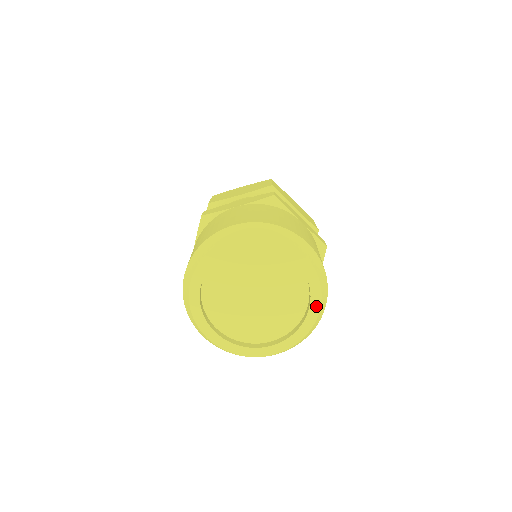
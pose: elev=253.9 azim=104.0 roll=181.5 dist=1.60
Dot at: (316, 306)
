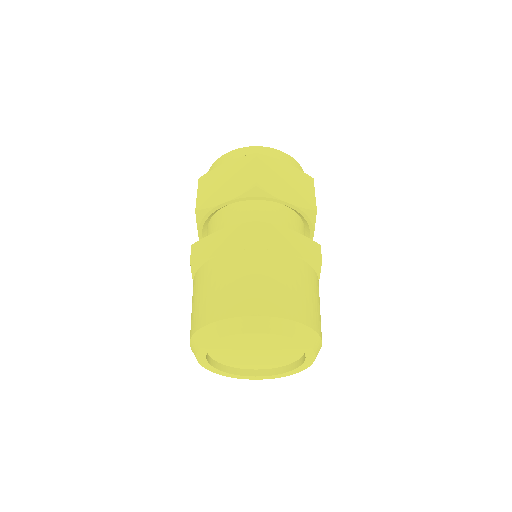
Dot at: (311, 356)
